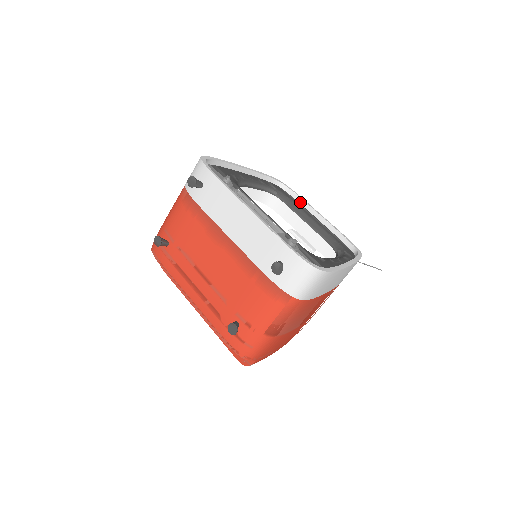
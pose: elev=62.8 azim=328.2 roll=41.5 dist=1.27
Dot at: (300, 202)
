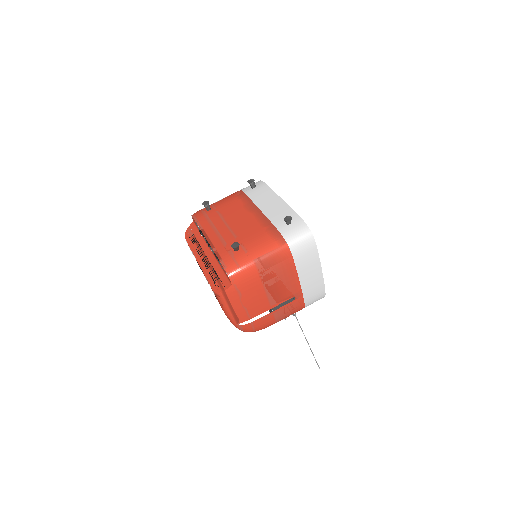
Dot at: occluded
